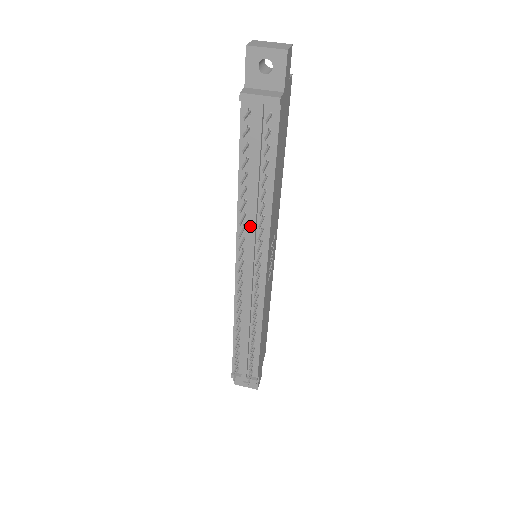
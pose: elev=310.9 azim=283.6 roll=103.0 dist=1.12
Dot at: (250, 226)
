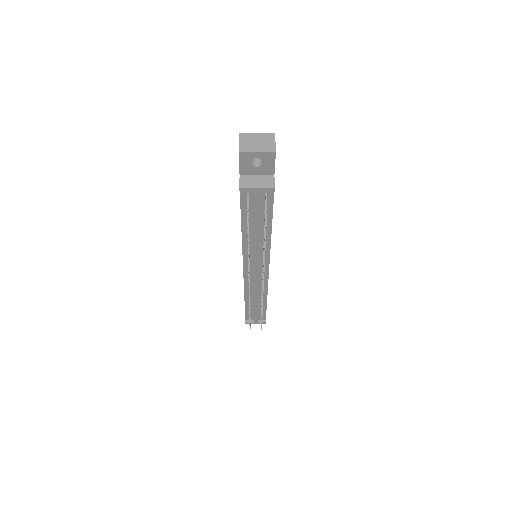
Dot at: (254, 253)
